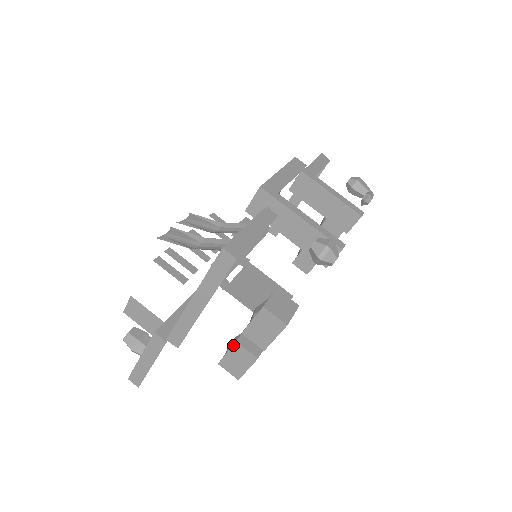
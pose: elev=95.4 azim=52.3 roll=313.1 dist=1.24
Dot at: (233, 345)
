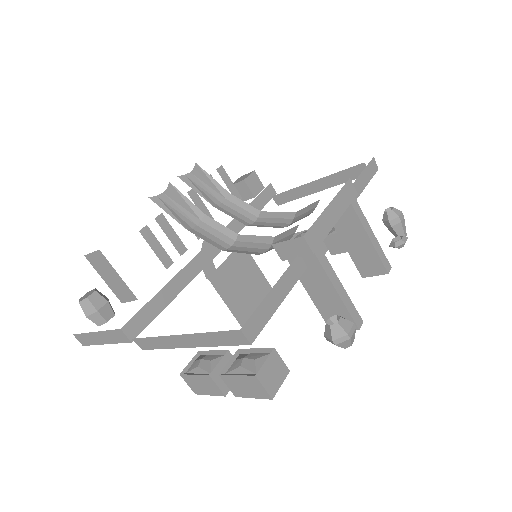
Dot at: (204, 375)
